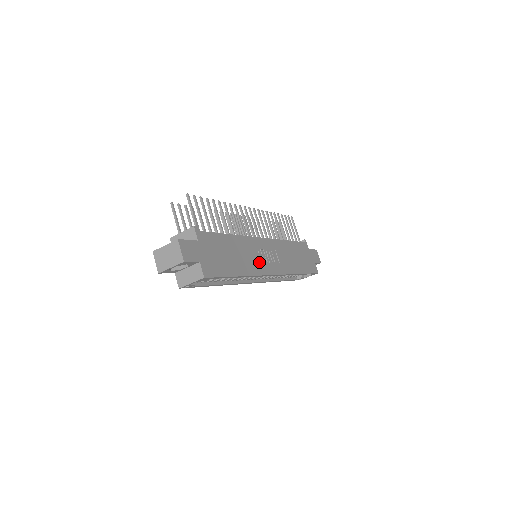
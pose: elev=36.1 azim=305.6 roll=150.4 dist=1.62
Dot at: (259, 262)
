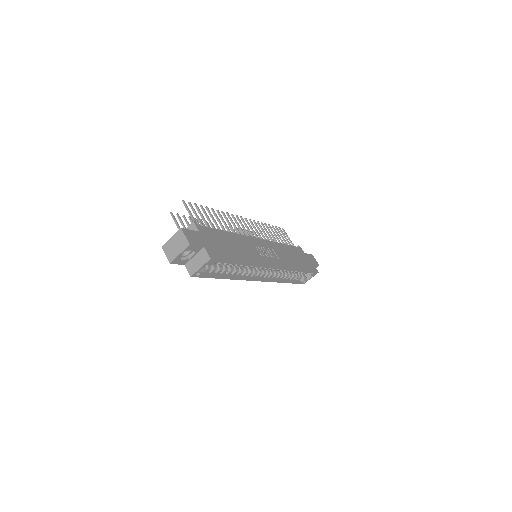
Dot at: (259, 255)
